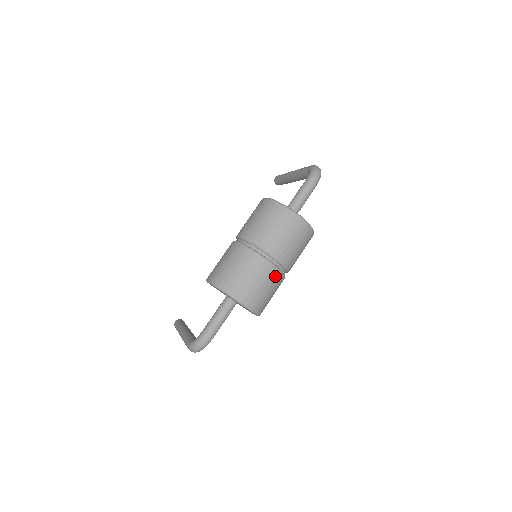
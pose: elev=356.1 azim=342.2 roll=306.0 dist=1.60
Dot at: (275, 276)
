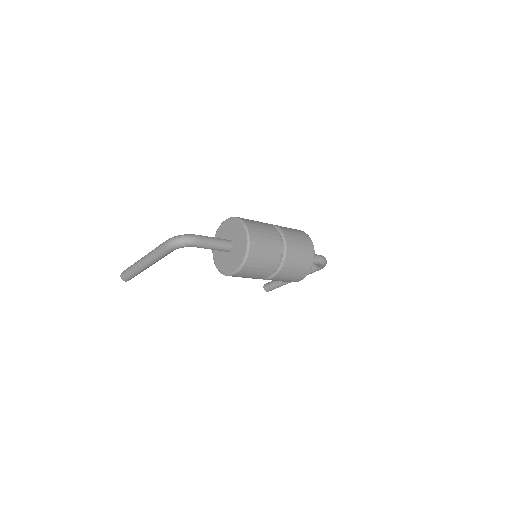
Dot at: (277, 253)
